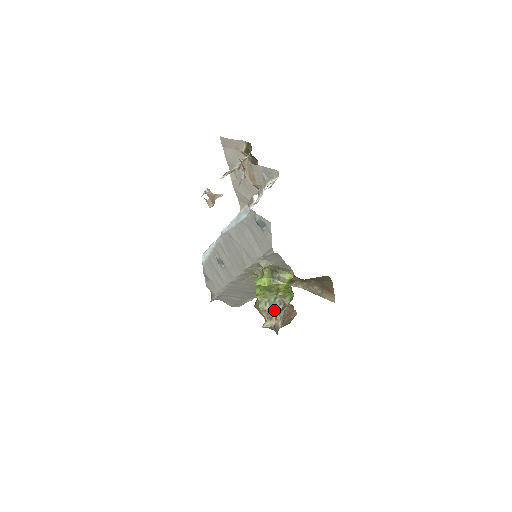
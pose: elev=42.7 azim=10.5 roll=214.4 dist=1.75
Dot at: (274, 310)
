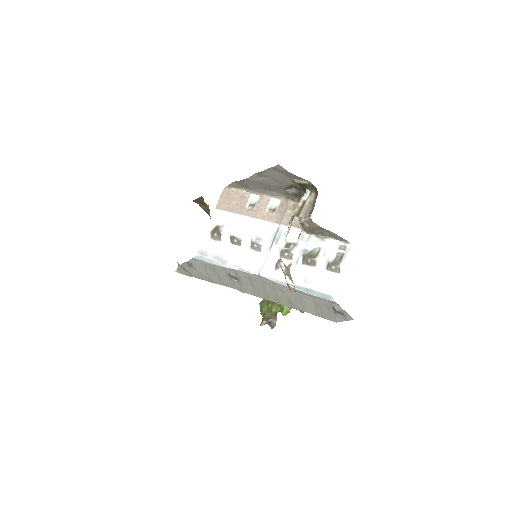
Dot at: occluded
